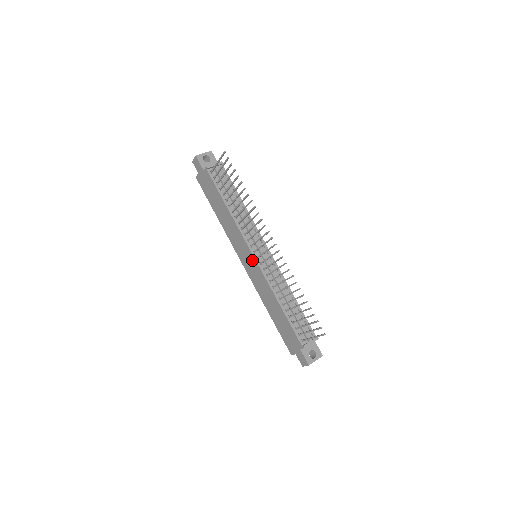
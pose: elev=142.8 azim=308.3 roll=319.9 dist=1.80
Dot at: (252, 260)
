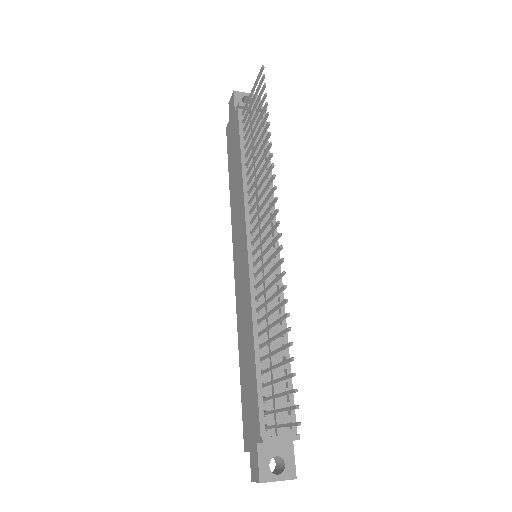
Dot at: (244, 256)
